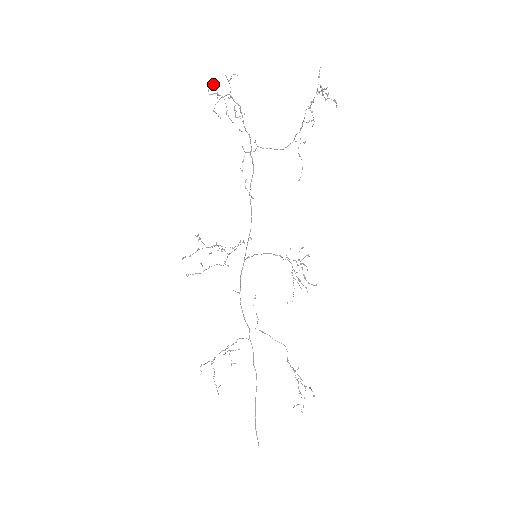
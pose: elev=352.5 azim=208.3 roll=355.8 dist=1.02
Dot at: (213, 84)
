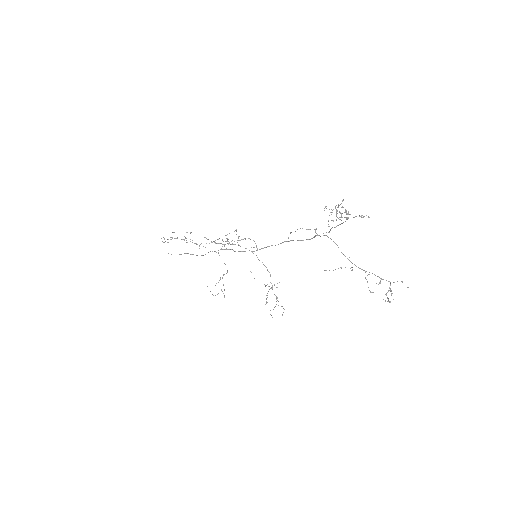
Dot at: occluded
